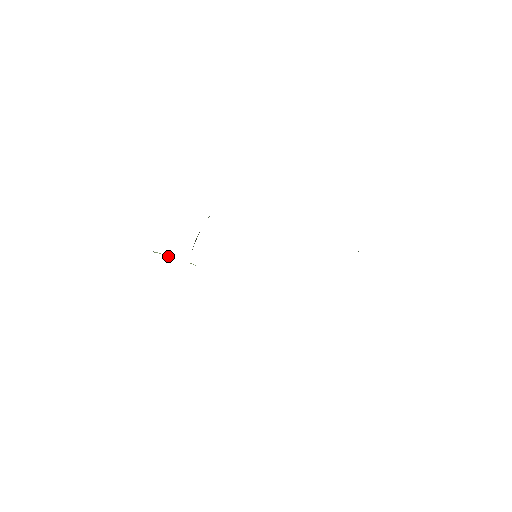
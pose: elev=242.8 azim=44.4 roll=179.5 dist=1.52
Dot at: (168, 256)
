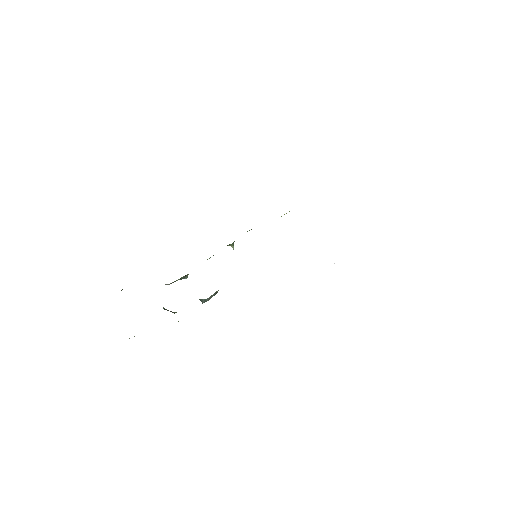
Dot at: (174, 313)
